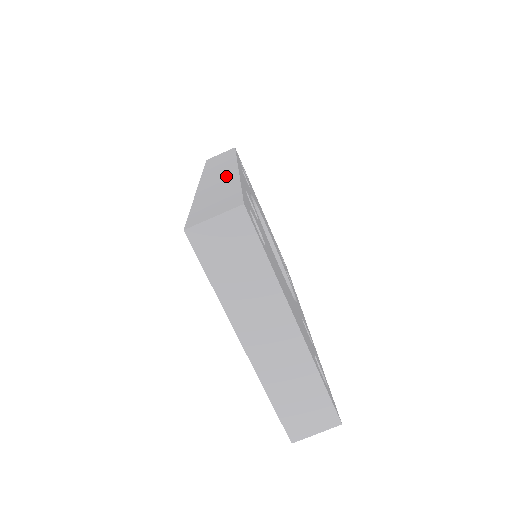
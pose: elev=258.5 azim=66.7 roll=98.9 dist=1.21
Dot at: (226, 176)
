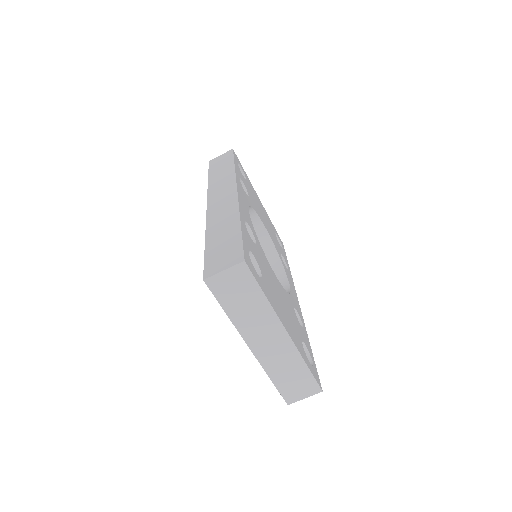
Dot at: (229, 206)
